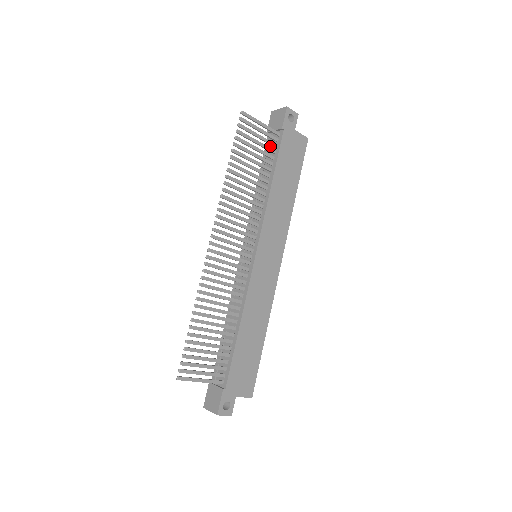
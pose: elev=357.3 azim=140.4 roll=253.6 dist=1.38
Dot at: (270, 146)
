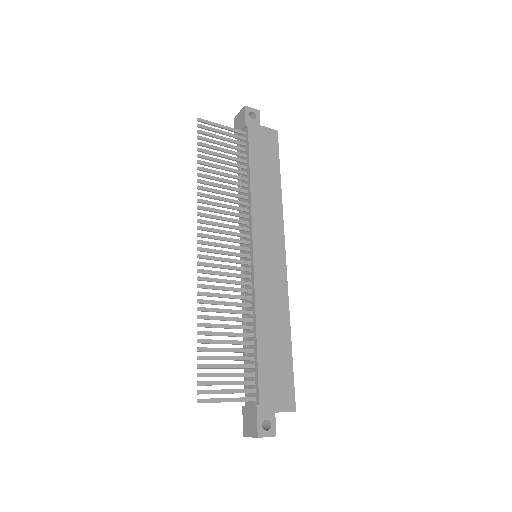
Dot at: occluded
